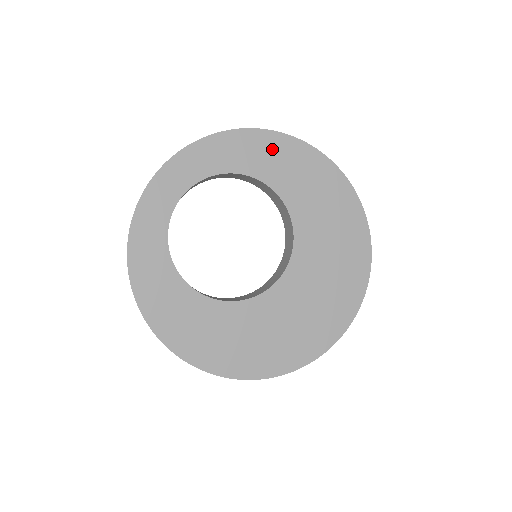
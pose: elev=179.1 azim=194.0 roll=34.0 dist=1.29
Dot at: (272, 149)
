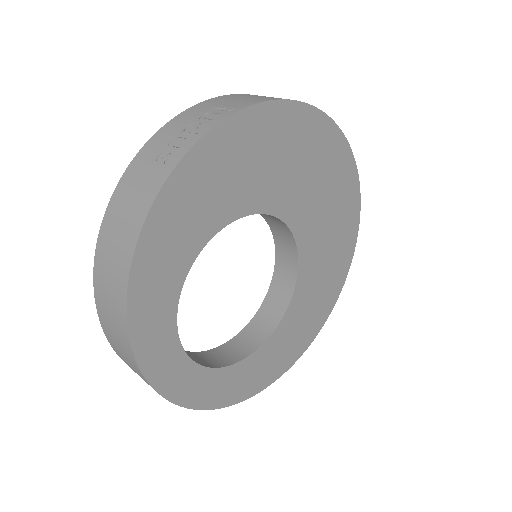
Dot at: (175, 216)
